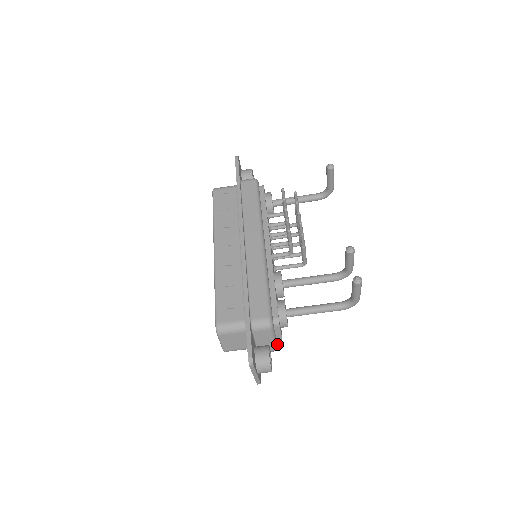
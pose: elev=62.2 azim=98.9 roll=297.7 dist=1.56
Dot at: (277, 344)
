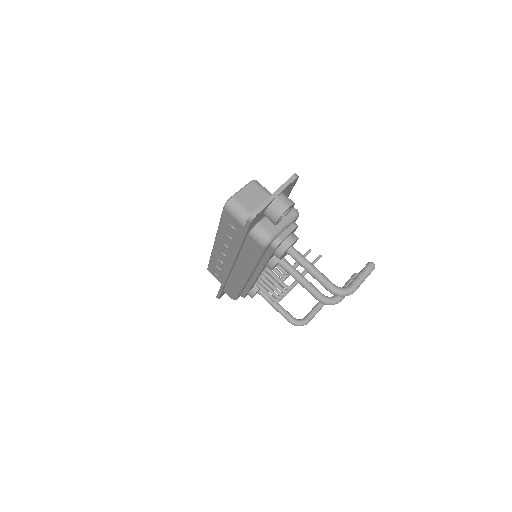
Dot at: (274, 240)
